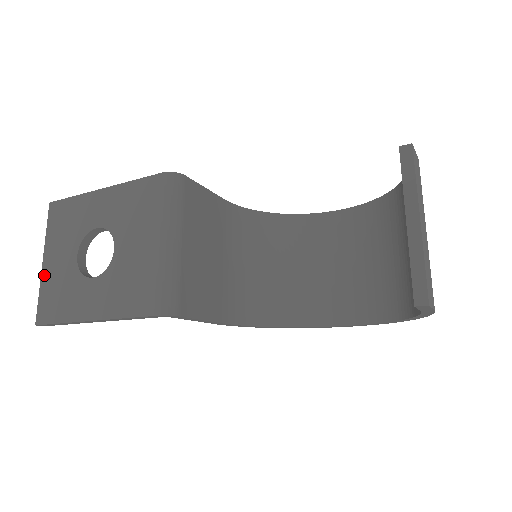
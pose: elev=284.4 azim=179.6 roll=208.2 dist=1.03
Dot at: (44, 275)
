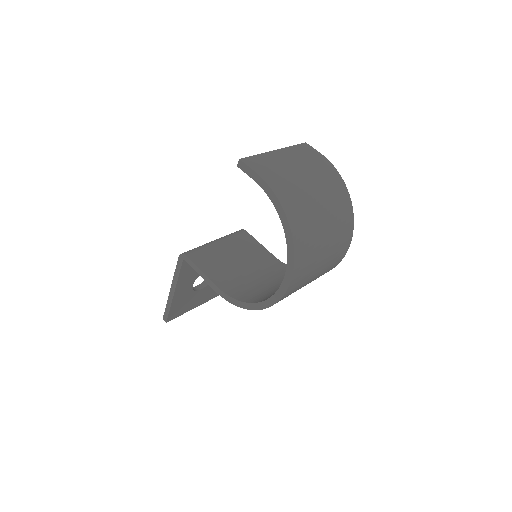
Dot at: occluded
